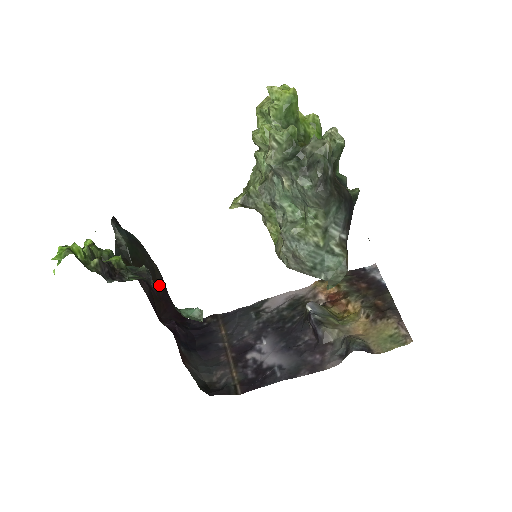
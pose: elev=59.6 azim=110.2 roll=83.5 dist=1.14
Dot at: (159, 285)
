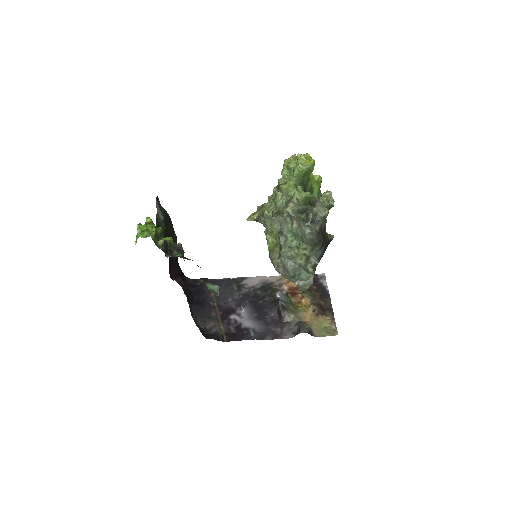
Dot at: occluded
